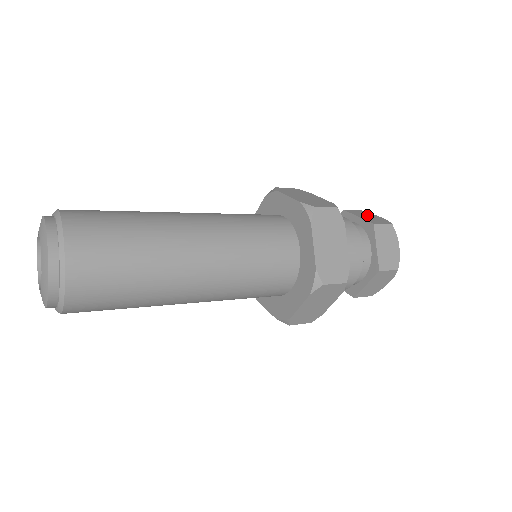
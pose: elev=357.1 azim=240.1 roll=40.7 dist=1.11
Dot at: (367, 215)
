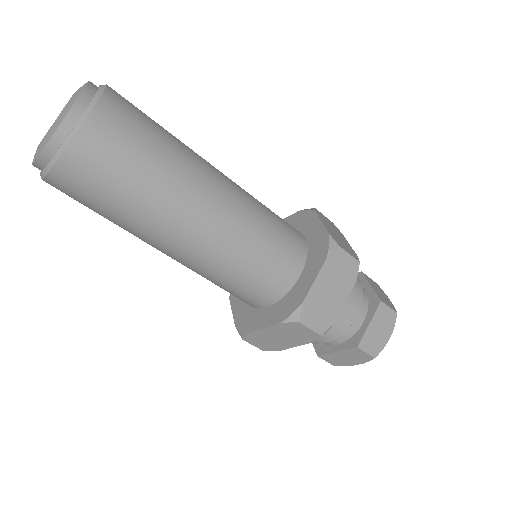
Dot at: (380, 290)
